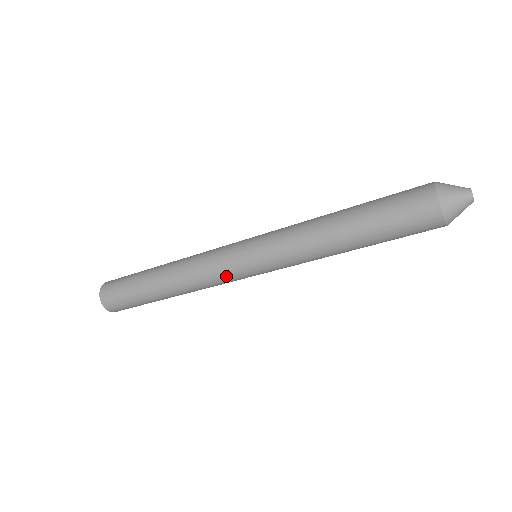
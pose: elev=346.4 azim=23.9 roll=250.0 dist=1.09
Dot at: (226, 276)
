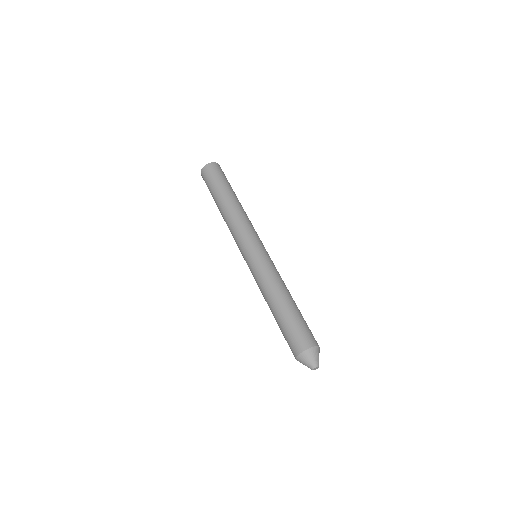
Dot at: occluded
